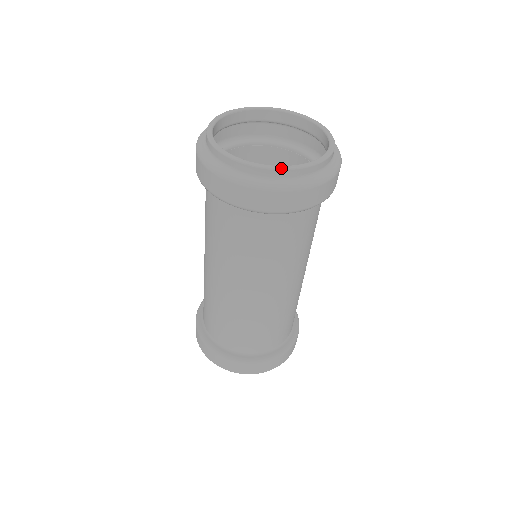
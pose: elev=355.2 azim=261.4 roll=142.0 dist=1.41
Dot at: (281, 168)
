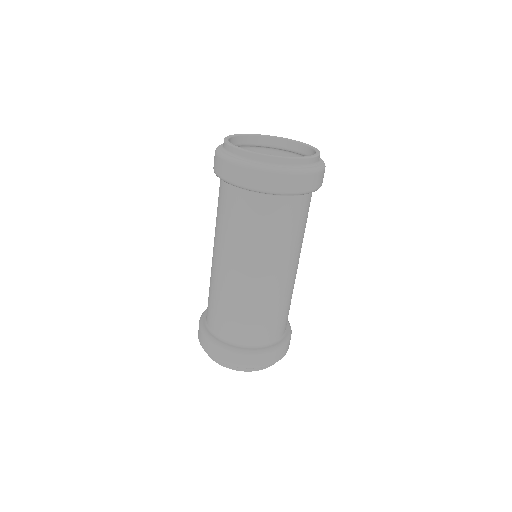
Dot at: (244, 149)
